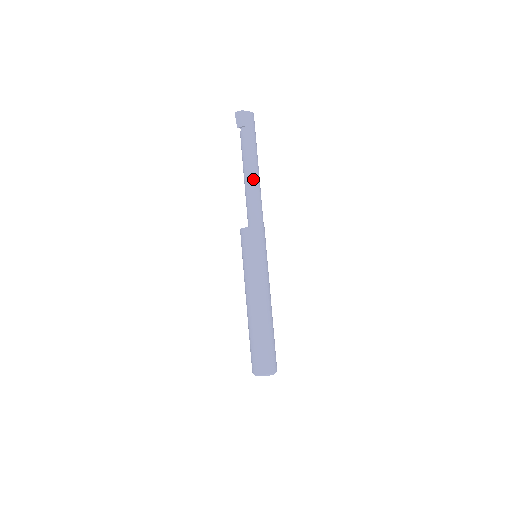
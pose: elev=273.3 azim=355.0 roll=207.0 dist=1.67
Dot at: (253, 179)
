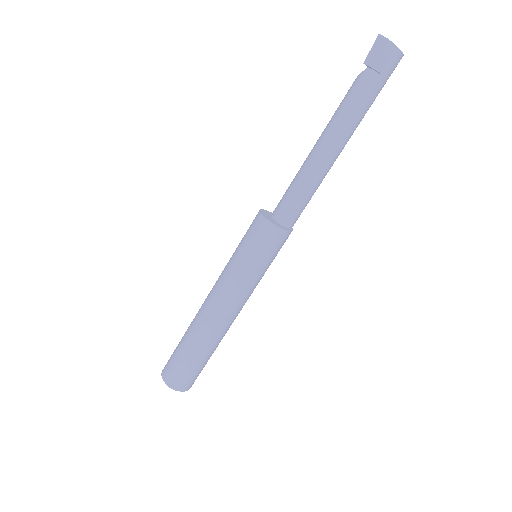
Dot at: (327, 160)
